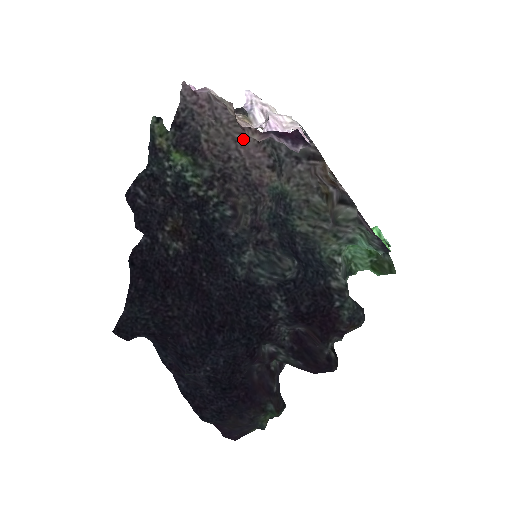
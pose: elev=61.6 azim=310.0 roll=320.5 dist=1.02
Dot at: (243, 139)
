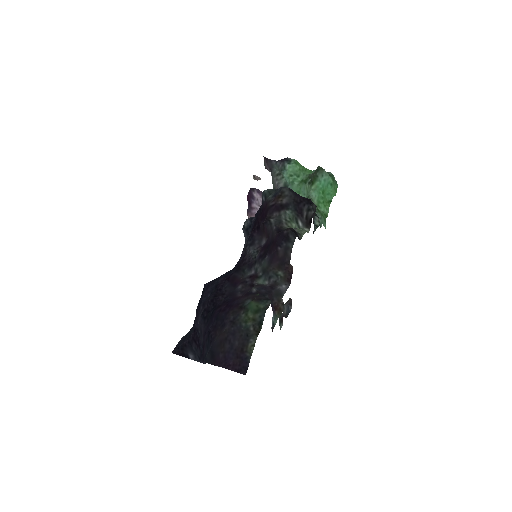
Dot at: occluded
